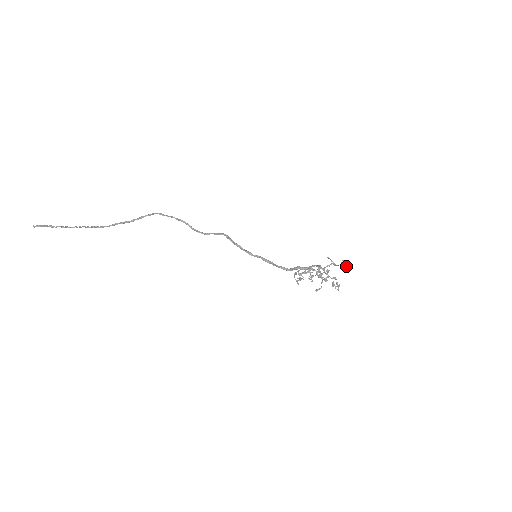
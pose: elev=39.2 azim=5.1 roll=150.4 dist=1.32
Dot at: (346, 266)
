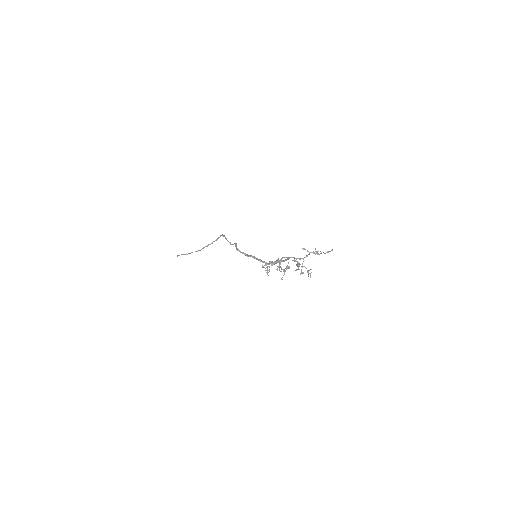
Dot at: (325, 253)
